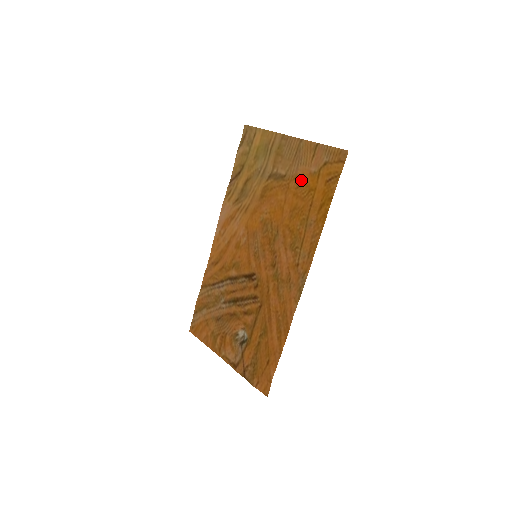
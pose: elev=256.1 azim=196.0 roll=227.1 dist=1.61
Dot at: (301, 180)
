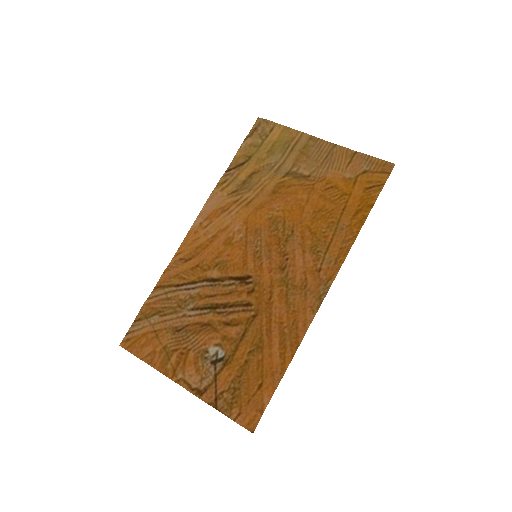
Dot at: (331, 183)
